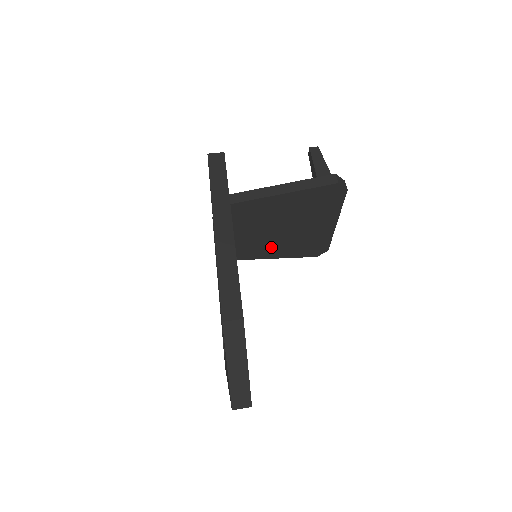
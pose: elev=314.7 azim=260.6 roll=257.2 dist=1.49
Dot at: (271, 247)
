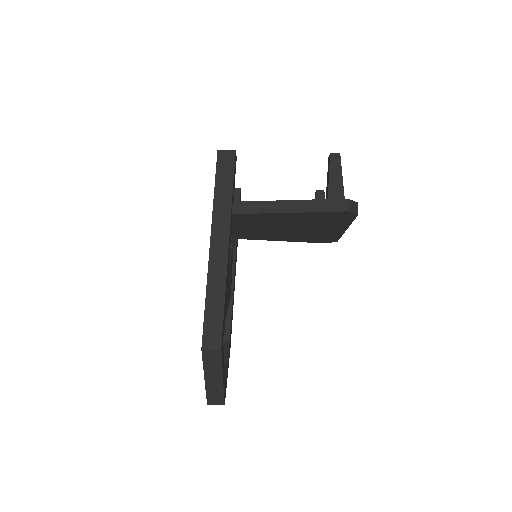
Dot at: (278, 236)
